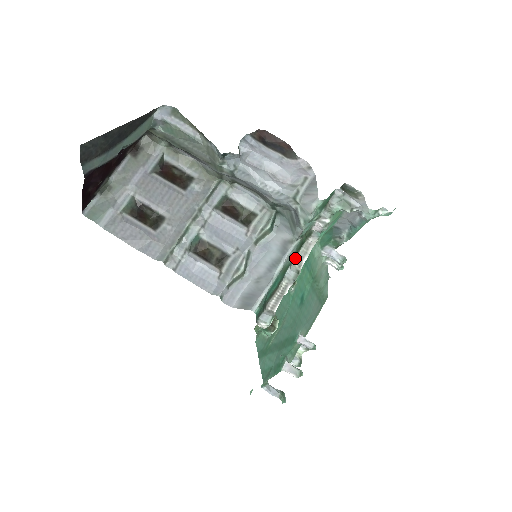
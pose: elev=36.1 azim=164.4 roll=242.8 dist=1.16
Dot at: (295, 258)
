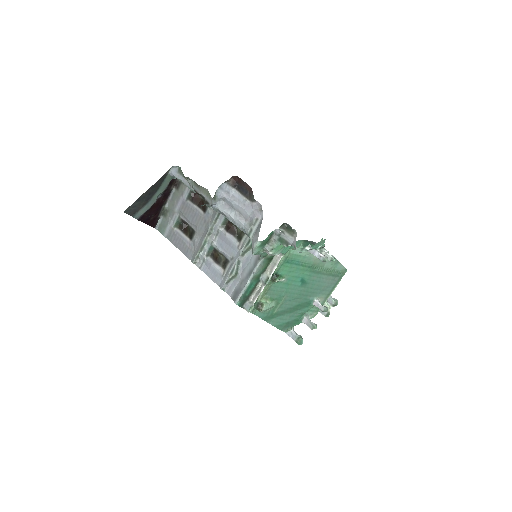
Dot at: (268, 267)
